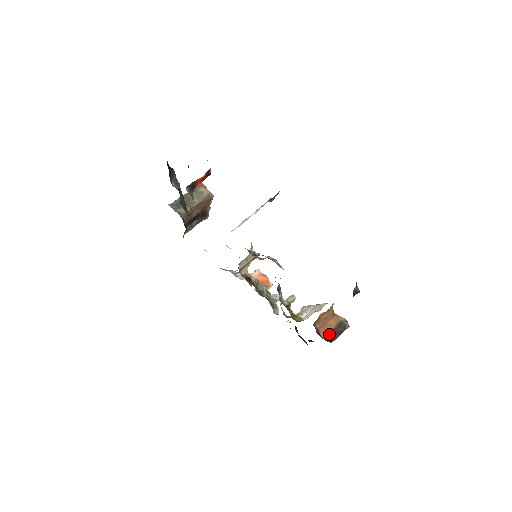
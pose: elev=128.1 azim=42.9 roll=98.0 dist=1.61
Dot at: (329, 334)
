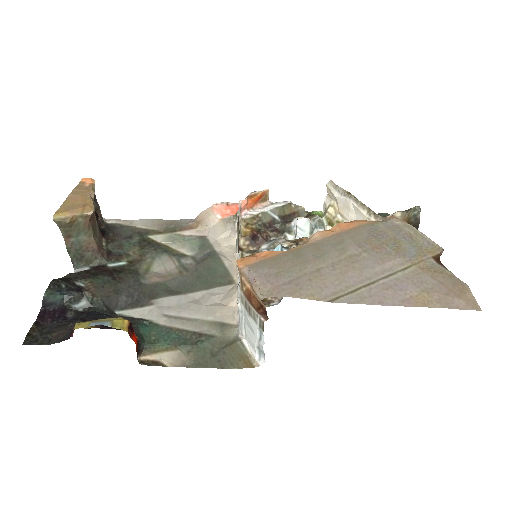
Dot at: occluded
